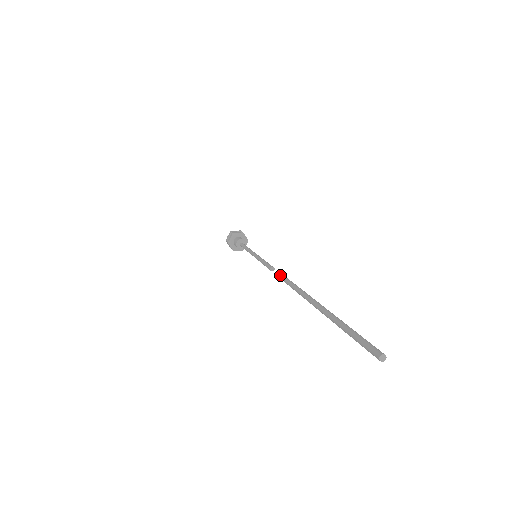
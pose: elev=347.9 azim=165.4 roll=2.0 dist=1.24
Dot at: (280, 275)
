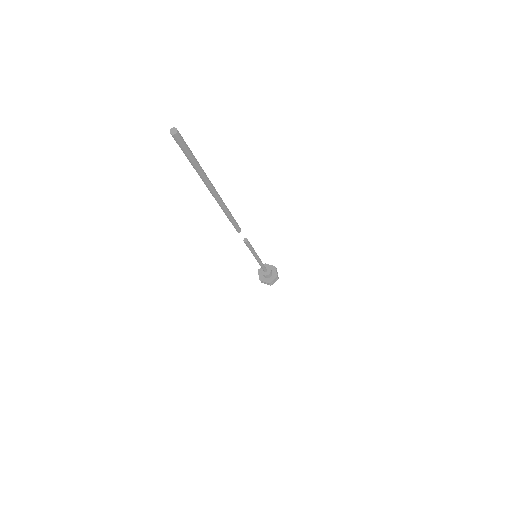
Dot at: occluded
